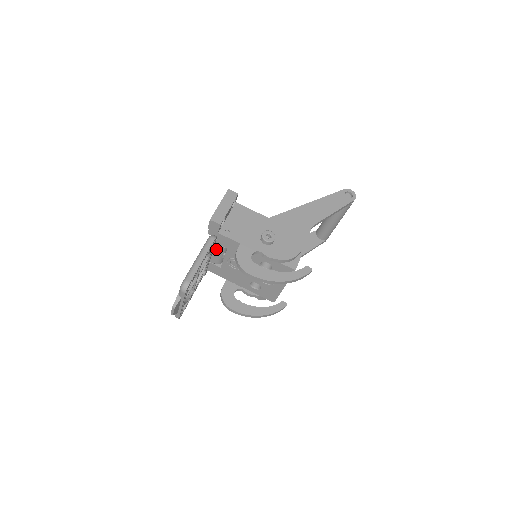
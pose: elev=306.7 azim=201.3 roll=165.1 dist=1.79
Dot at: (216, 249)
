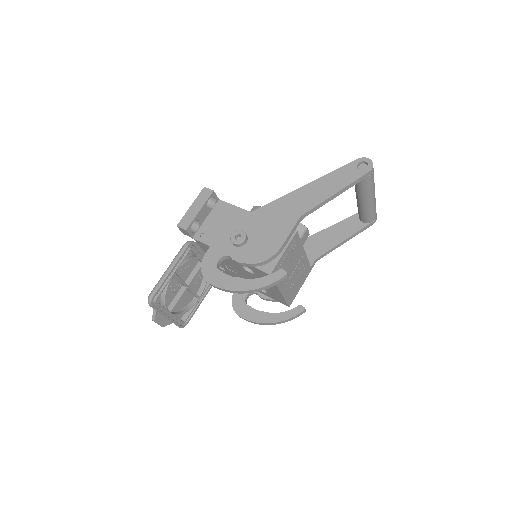
Dot at: occluded
